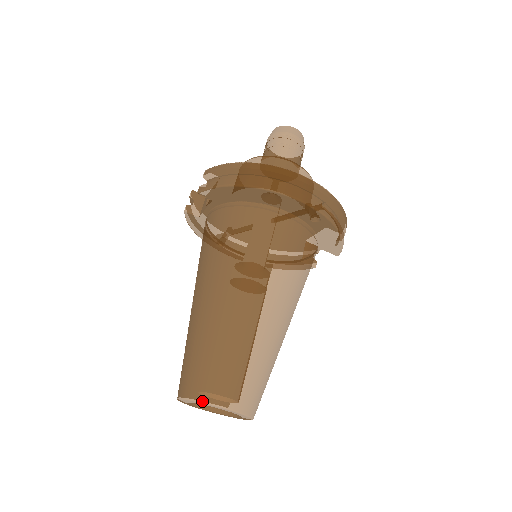
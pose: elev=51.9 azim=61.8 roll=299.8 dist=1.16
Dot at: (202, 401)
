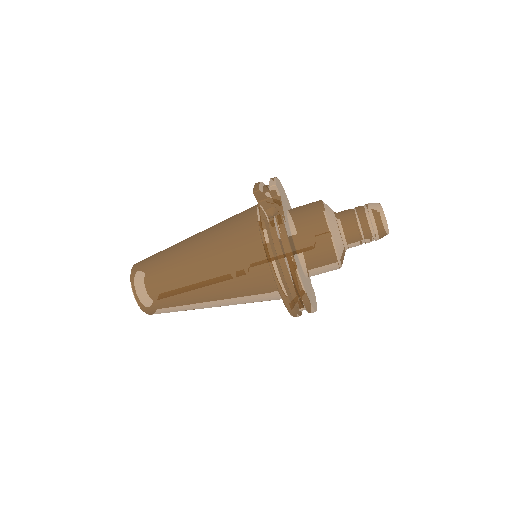
Dot at: (135, 297)
